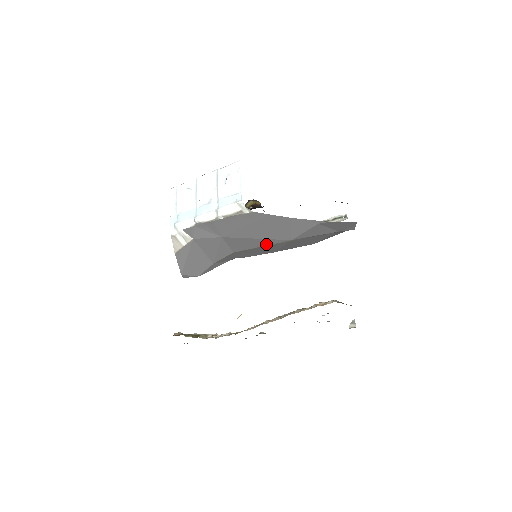
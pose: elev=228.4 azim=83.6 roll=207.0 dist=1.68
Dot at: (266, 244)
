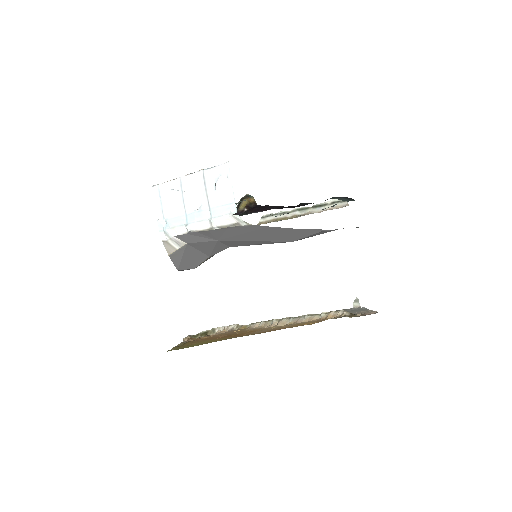
Dot at: (265, 243)
